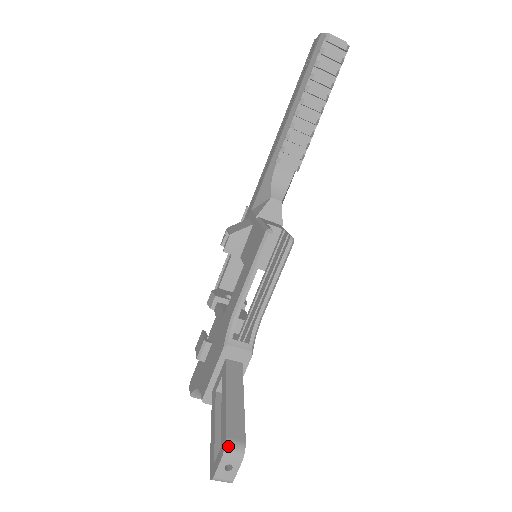
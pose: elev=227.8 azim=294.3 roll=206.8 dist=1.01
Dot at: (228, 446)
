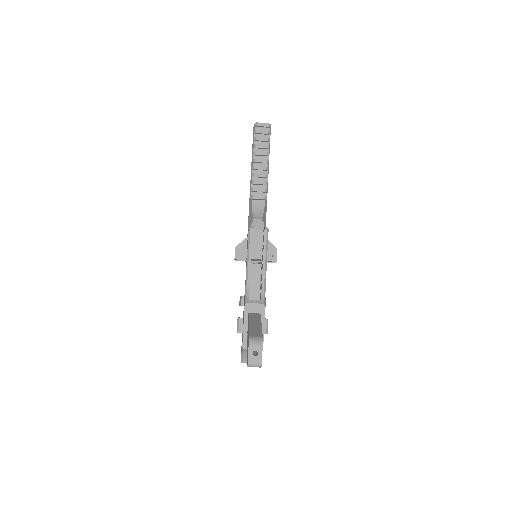
Dot at: (251, 339)
